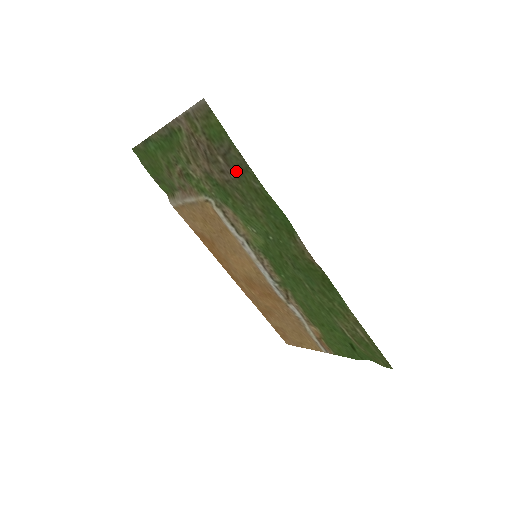
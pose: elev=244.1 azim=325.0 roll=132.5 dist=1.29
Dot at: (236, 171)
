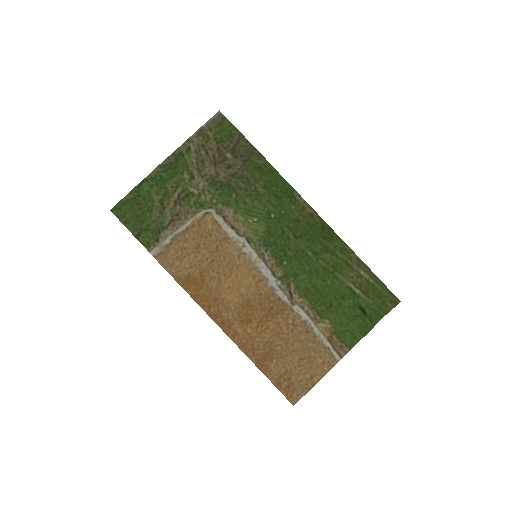
Dot at: (243, 159)
